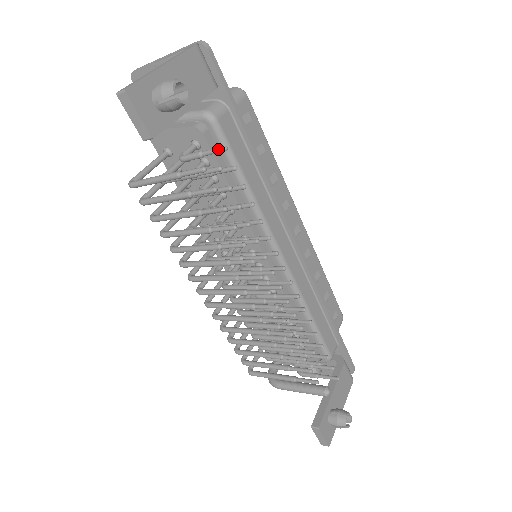
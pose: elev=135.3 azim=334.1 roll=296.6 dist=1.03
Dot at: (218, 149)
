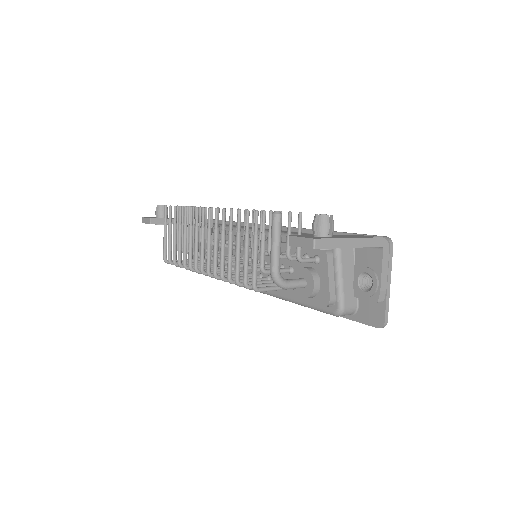
Dot at: occluded
